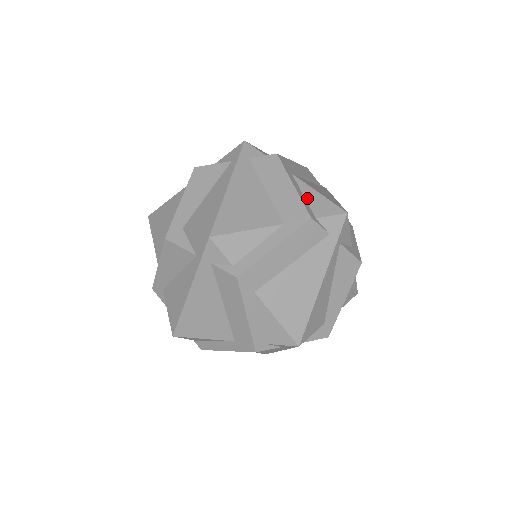
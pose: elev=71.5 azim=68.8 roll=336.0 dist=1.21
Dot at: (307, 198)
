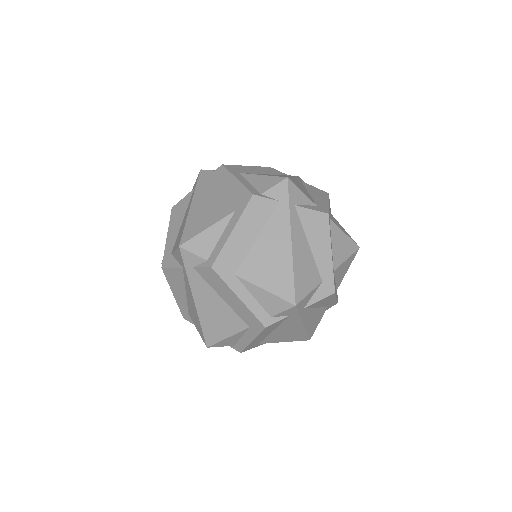
Dot at: (257, 299)
